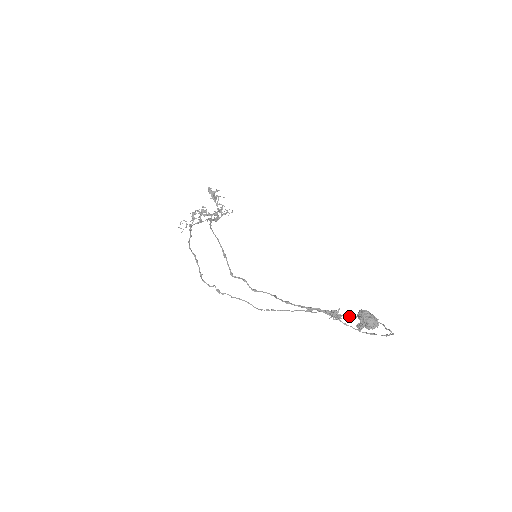
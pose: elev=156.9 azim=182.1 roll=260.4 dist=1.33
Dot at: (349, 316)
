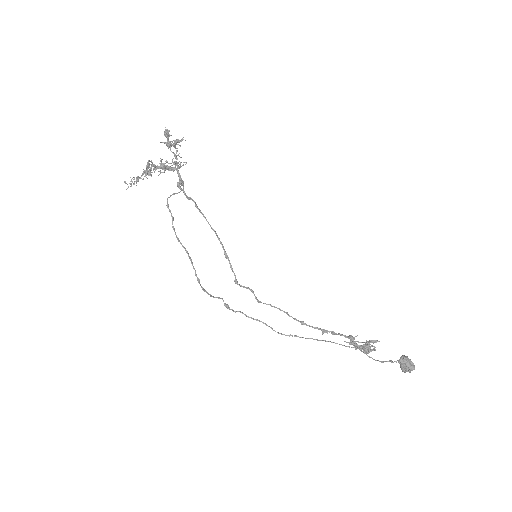
Dot at: (363, 342)
